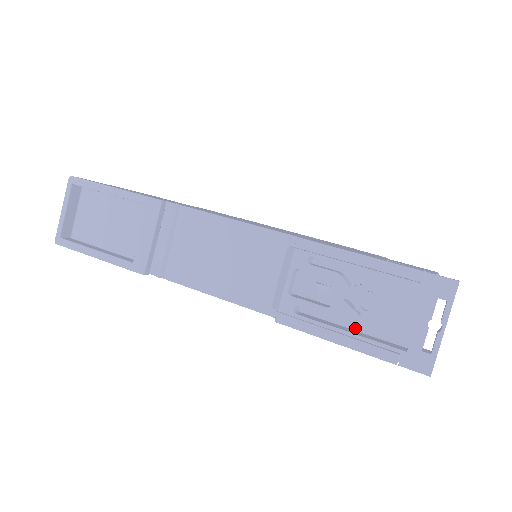
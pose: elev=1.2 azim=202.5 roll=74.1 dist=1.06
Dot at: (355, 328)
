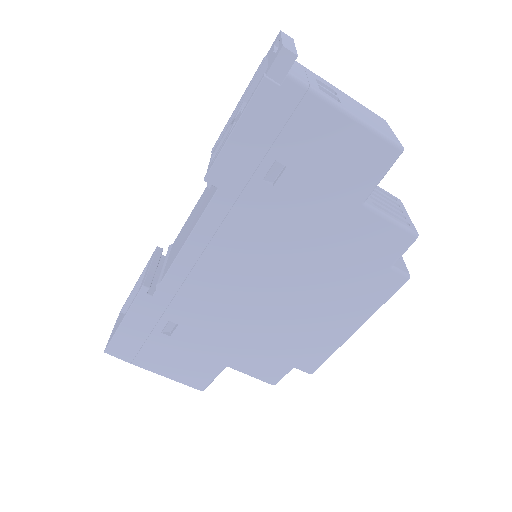
Dot at: occluded
